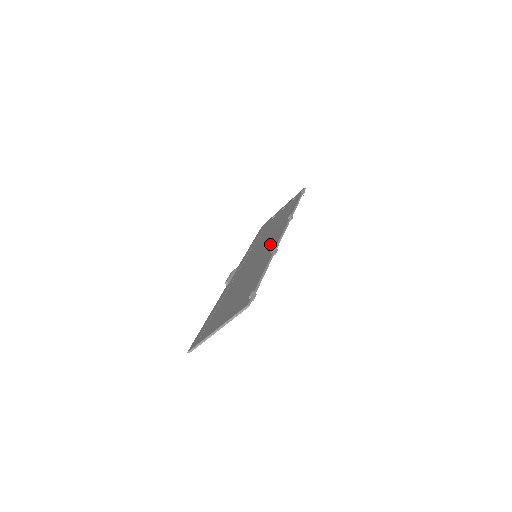
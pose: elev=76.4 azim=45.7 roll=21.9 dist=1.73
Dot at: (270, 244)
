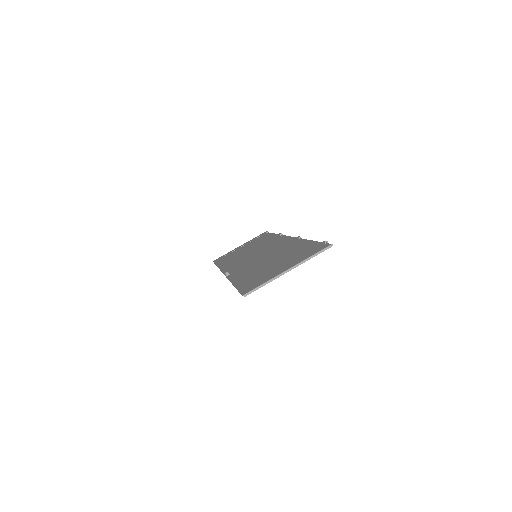
Dot at: (277, 244)
